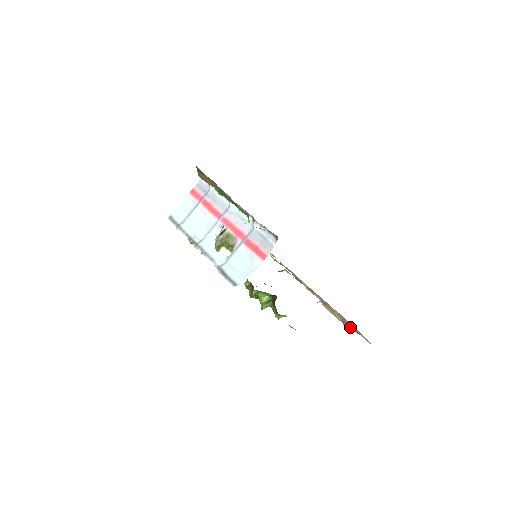
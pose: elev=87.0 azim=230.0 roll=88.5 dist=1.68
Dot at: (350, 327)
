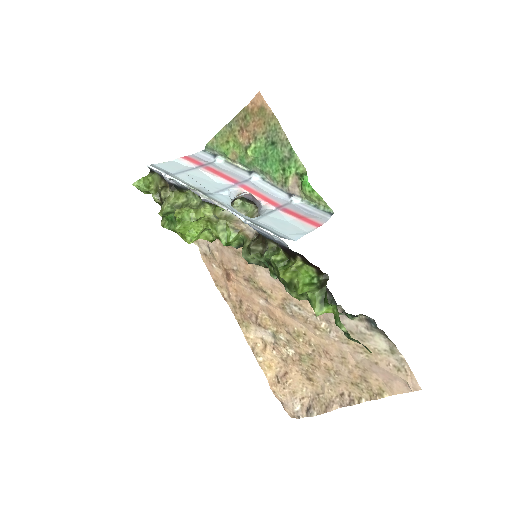
Dot at: (331, 404)
